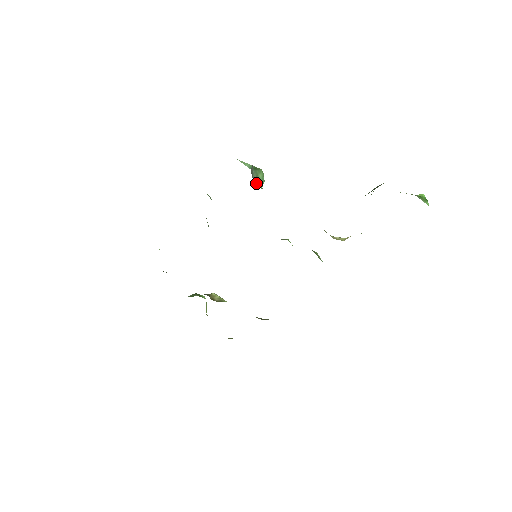
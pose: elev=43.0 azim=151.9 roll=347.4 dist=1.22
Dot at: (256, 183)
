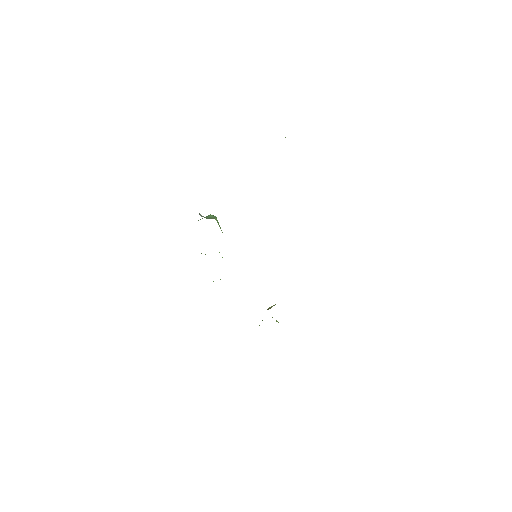
Dot at: occluded
